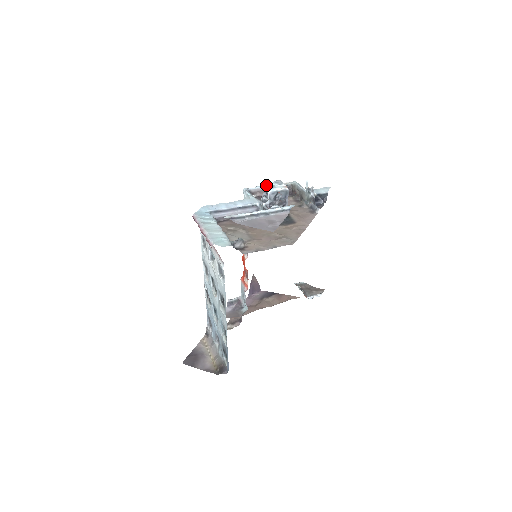
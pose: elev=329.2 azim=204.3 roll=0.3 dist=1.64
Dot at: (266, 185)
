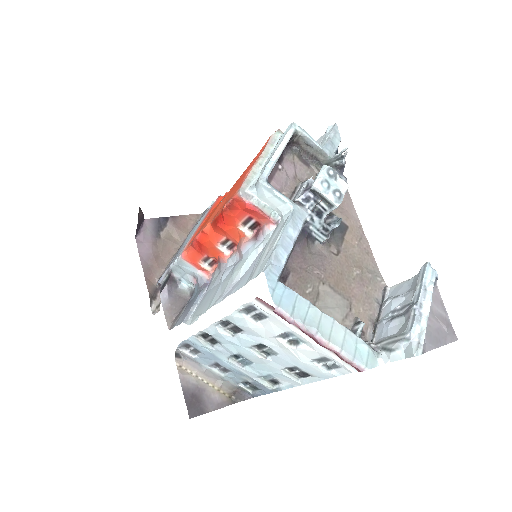
Dot at: (328, 191)
